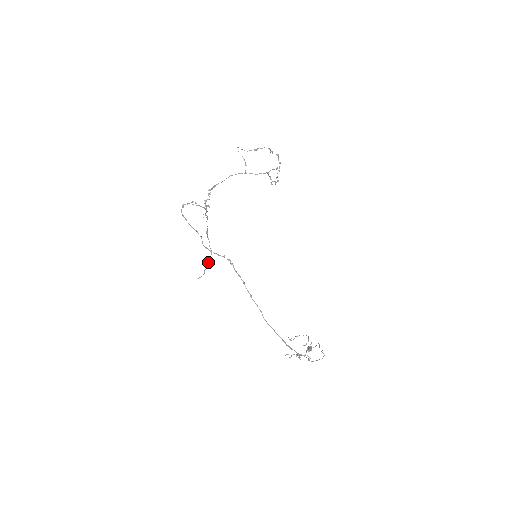
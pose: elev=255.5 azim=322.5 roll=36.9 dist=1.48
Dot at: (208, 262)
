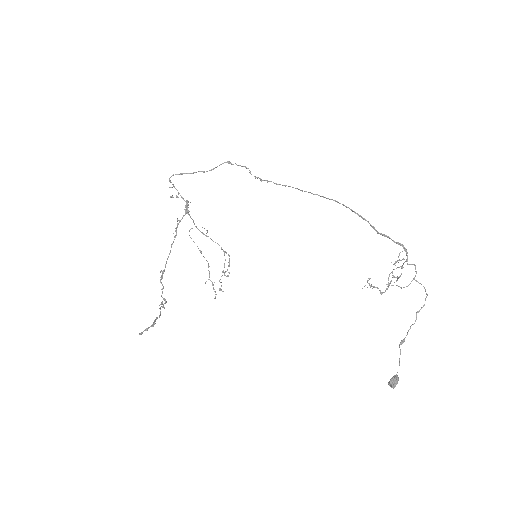
Dot at: (160, 312)
